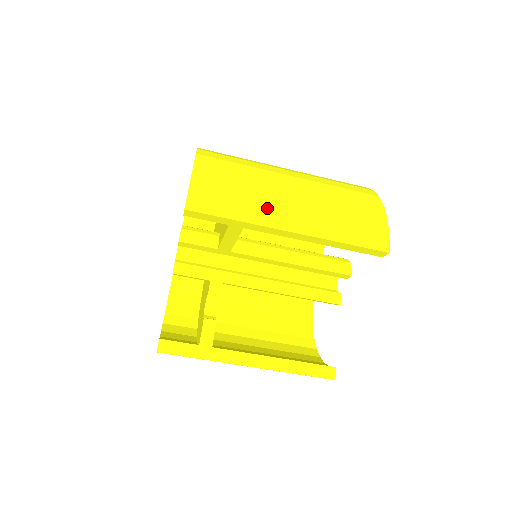
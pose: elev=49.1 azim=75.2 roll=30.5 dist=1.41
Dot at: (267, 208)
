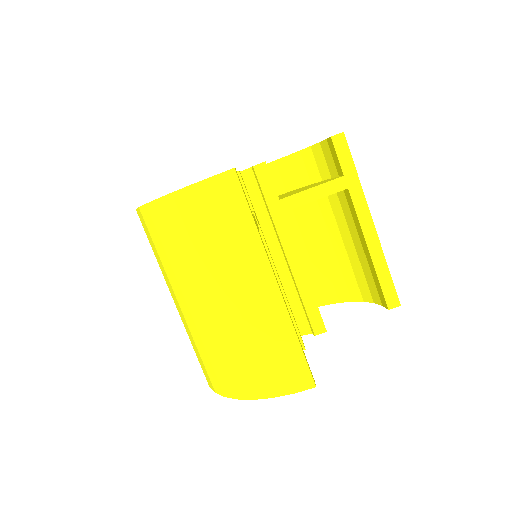
Dot at: occluded
